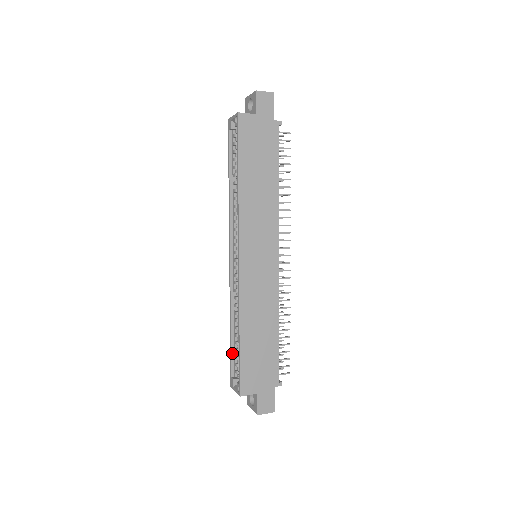
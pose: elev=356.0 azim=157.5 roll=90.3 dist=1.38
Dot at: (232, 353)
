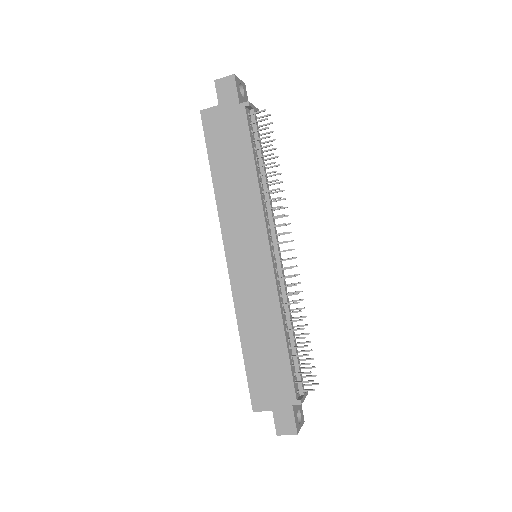
Dot at: occluded
